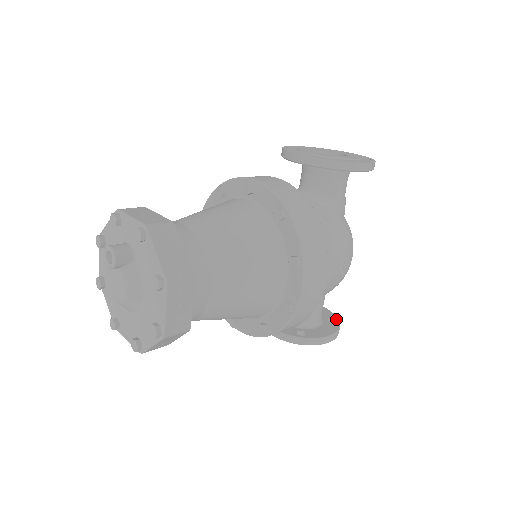
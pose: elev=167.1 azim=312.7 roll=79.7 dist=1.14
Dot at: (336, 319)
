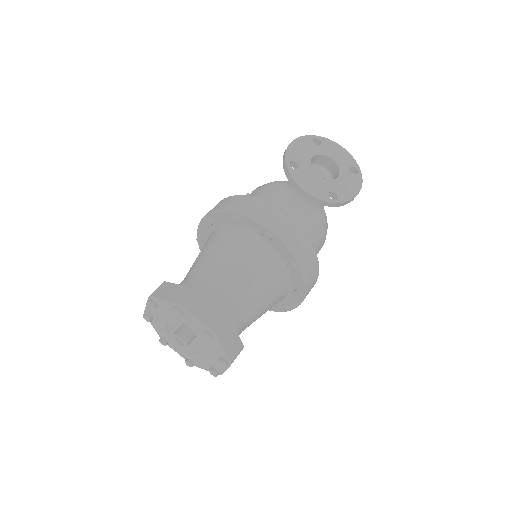
Dot at: occluded
